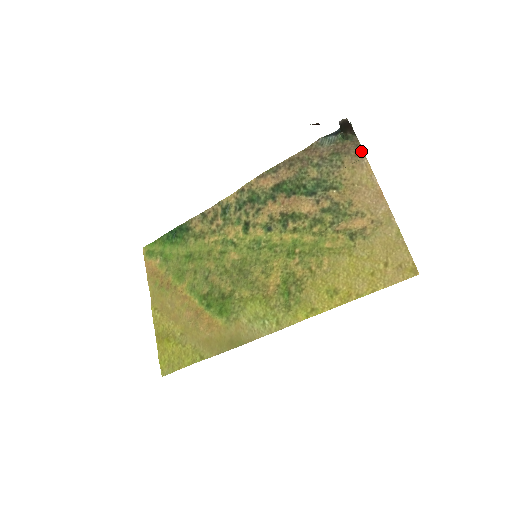
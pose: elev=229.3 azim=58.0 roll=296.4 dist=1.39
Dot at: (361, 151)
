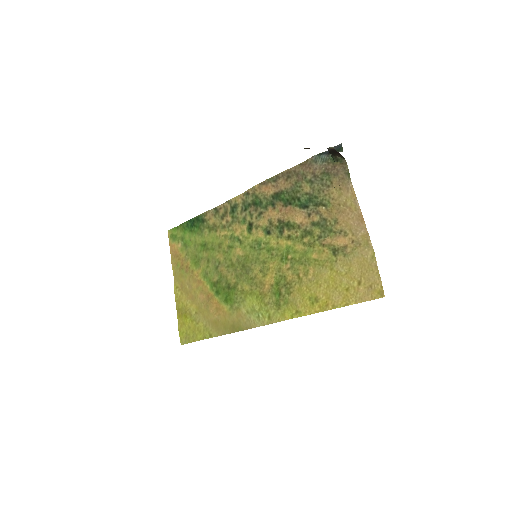
Dot at: (348, 175)
